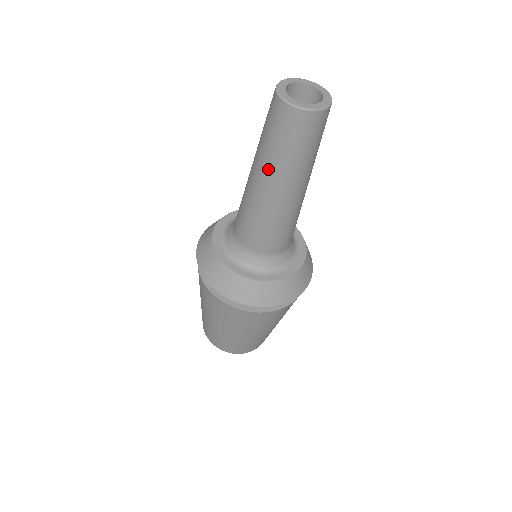
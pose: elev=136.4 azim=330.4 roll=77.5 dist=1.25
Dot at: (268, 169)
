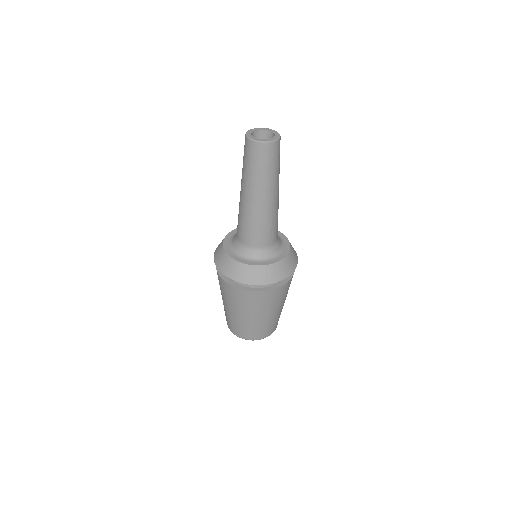
Dot at: (263, 187)
